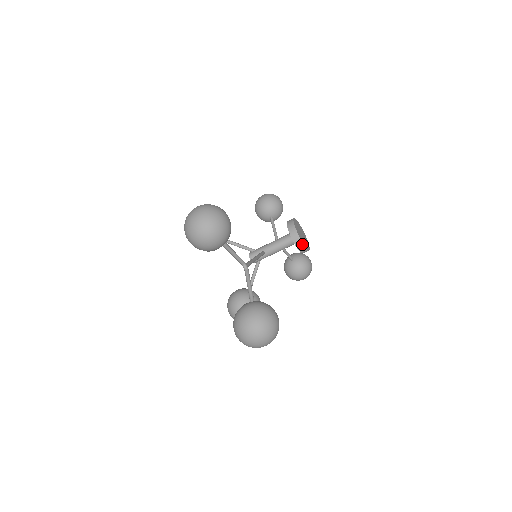
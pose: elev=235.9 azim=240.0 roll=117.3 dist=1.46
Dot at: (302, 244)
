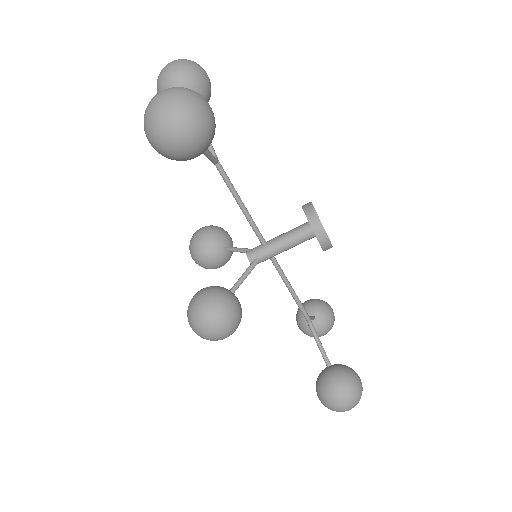
Dot at: (315, 213)
